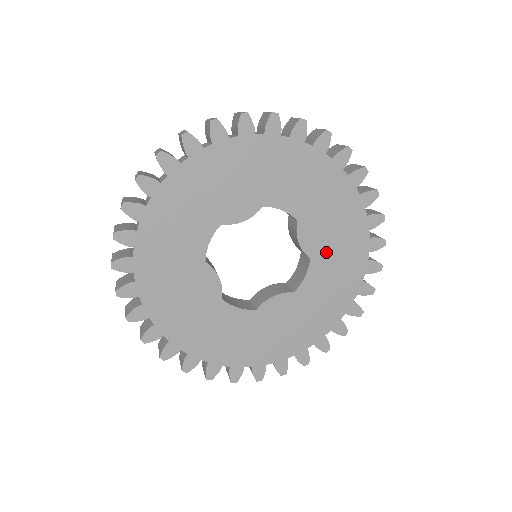
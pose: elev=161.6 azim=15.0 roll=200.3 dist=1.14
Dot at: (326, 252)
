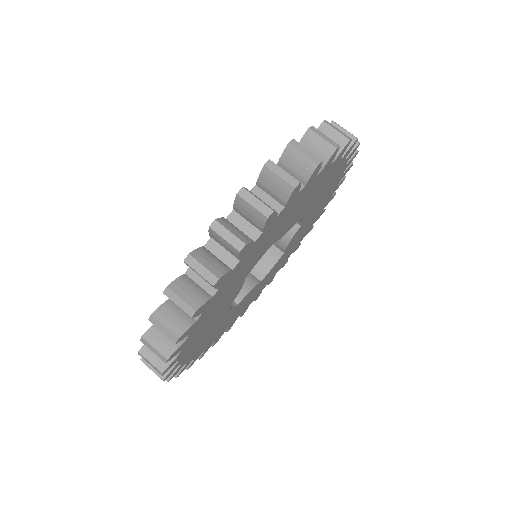
Dot at: (292, 245)
